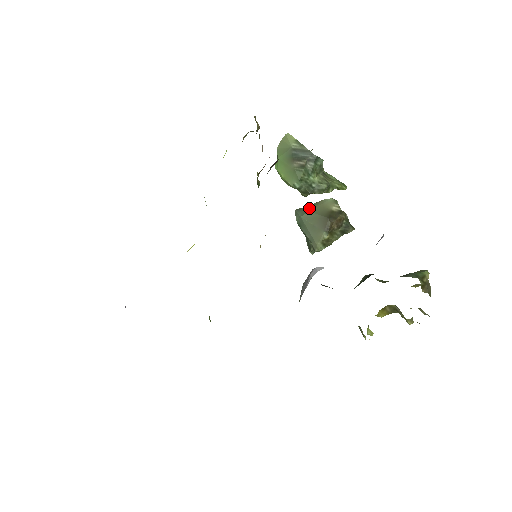
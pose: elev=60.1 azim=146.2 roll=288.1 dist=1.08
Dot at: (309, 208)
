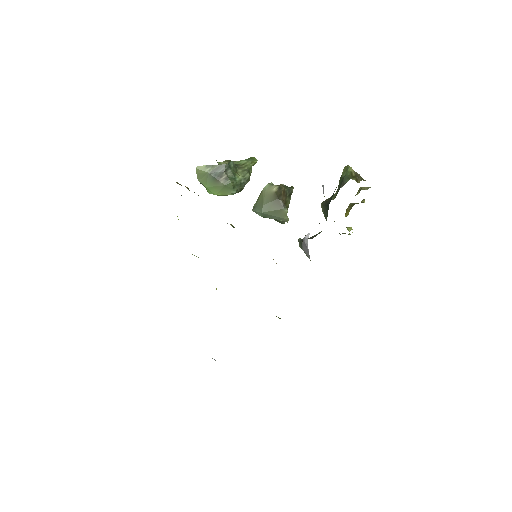
Dot at: (260, 203)
